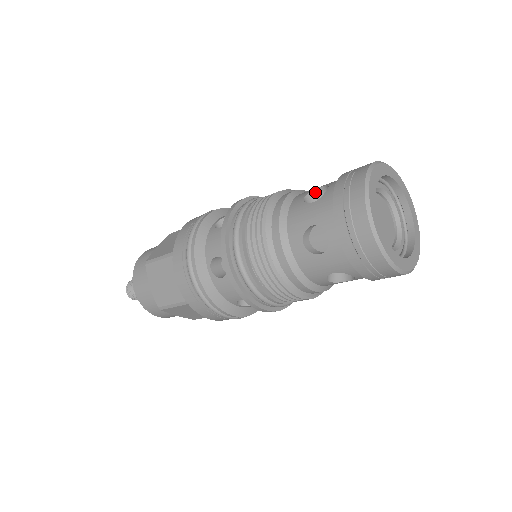
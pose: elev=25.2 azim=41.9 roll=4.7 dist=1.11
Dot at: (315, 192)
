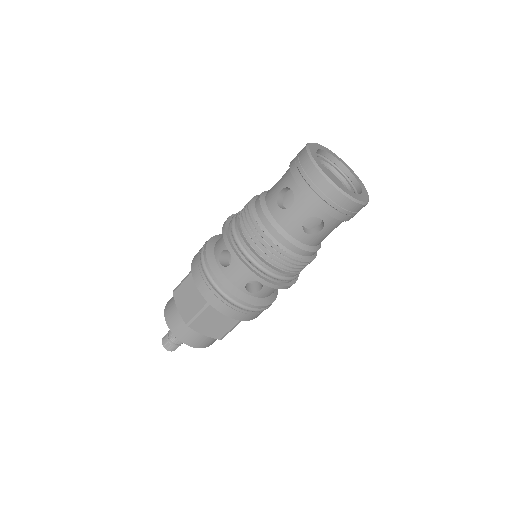
Dot at: occluded
